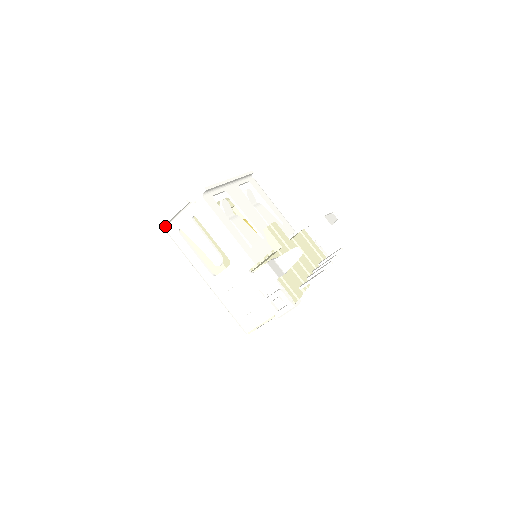
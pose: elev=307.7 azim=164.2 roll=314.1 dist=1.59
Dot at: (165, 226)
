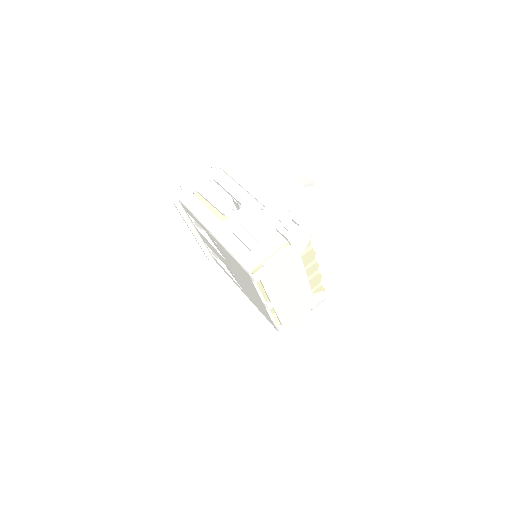
Dot at: (178, 200)
